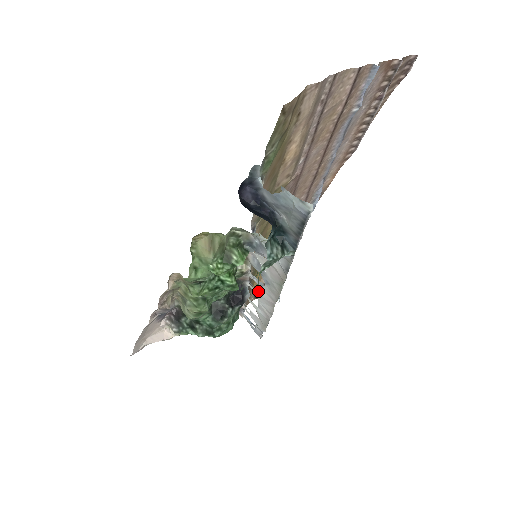
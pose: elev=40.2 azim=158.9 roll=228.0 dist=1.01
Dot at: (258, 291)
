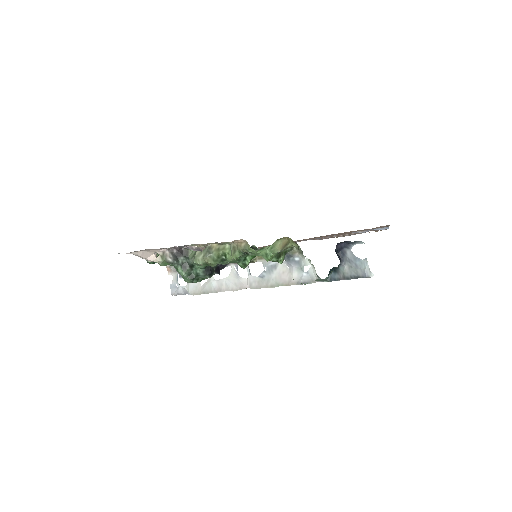
Dot at: occluded
